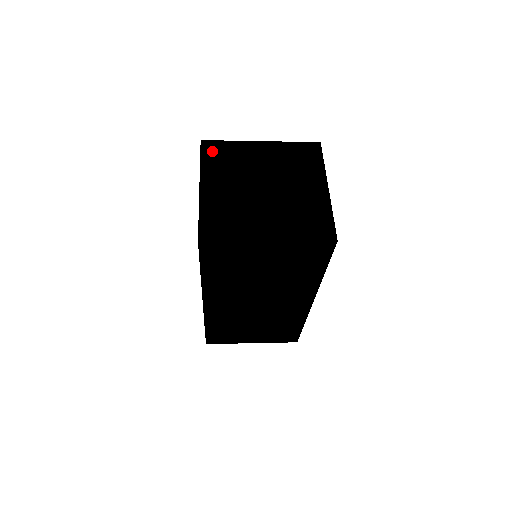
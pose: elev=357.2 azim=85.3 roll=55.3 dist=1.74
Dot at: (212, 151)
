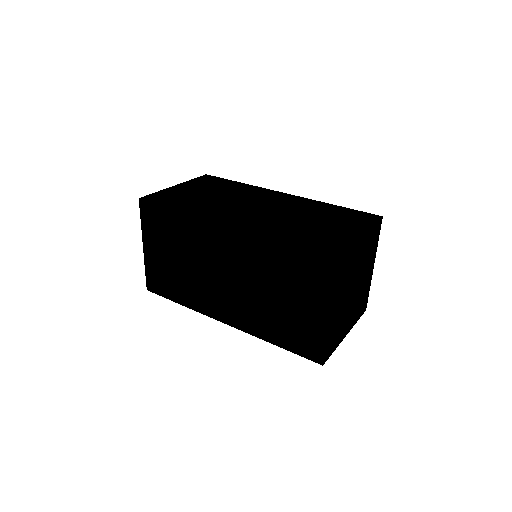
Dot at: (341, 268)
